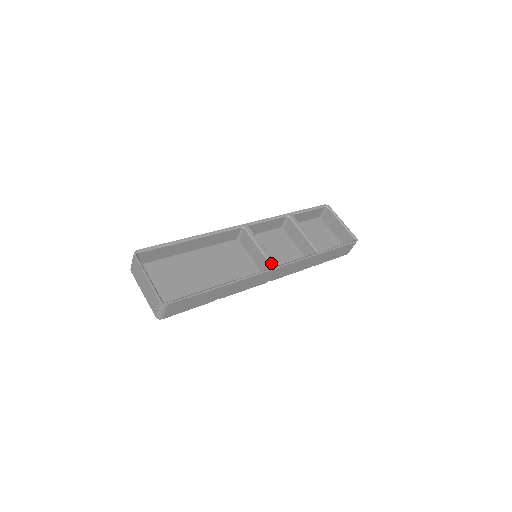
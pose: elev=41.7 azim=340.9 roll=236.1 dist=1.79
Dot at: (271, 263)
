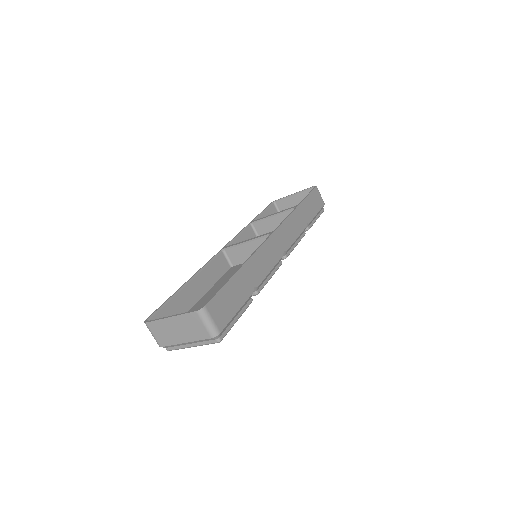
Dot at: (266, 235)
